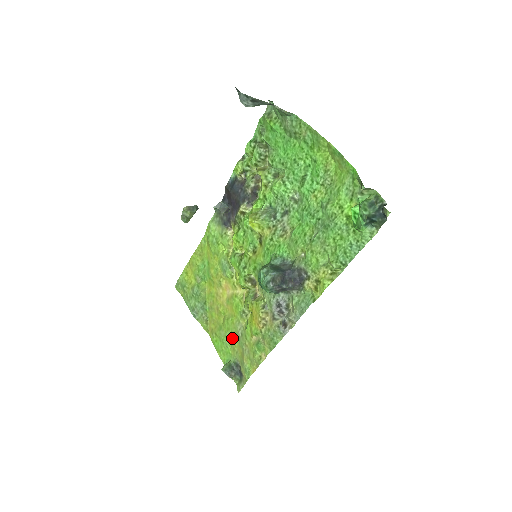
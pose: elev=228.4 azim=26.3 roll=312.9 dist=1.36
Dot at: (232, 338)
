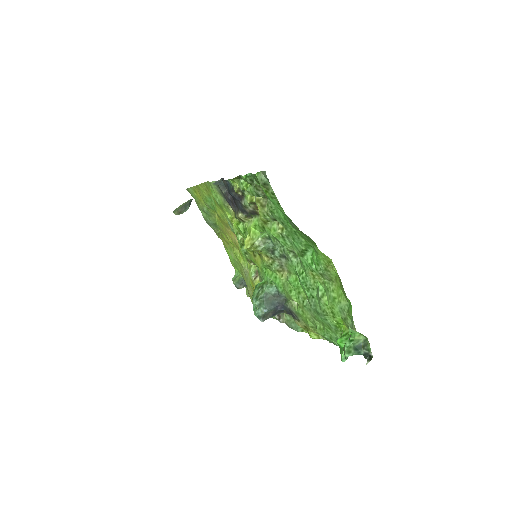
Dot at: occluded
